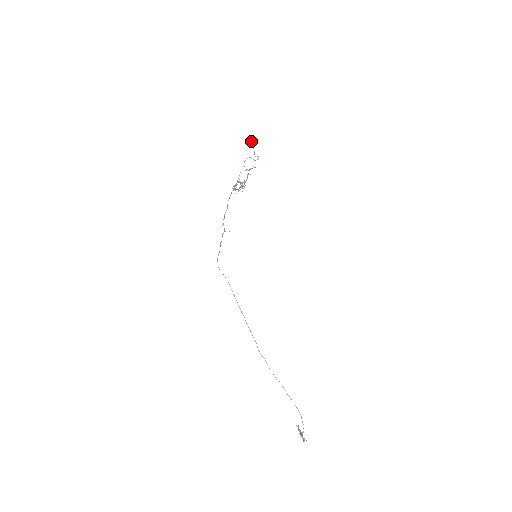
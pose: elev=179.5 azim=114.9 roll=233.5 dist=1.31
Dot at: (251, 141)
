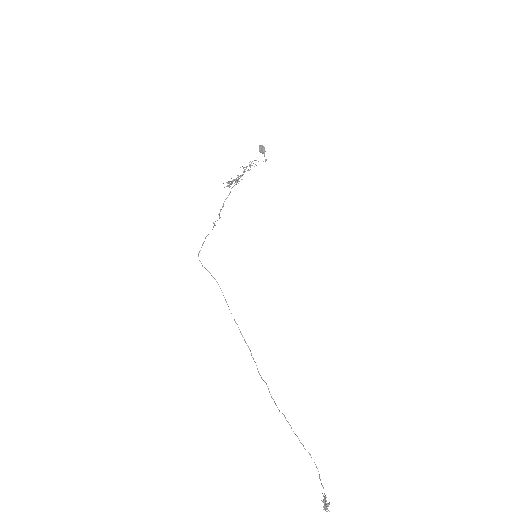
Dot at: (261, 148)
